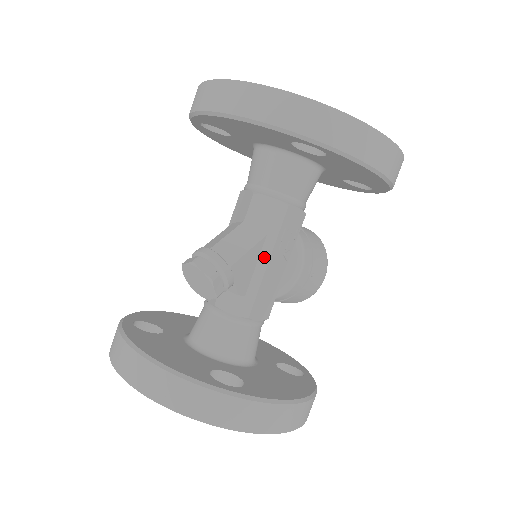
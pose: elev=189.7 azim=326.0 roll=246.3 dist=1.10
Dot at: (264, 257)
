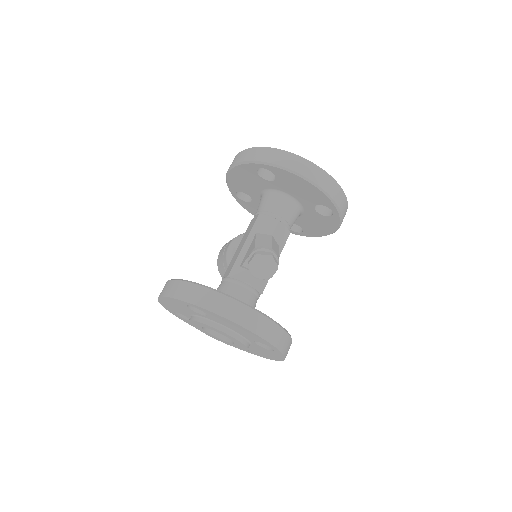
Dot at: occluded
